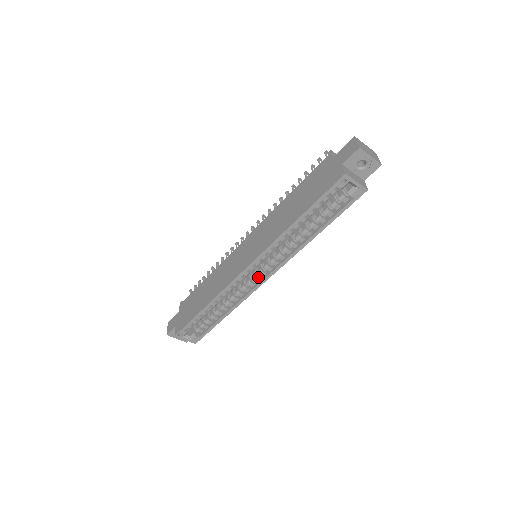
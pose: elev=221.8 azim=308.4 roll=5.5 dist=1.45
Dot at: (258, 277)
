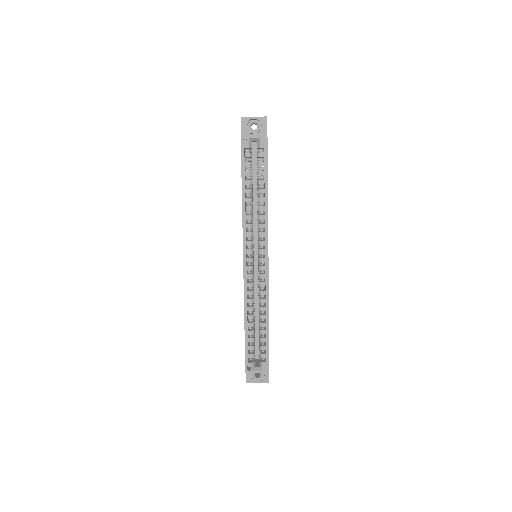
Dot at: (262, 266)
